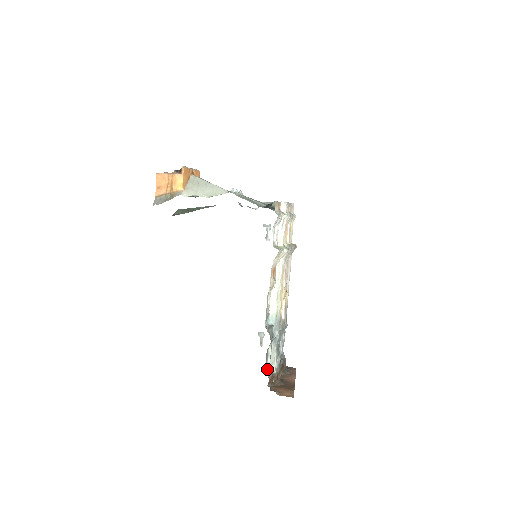
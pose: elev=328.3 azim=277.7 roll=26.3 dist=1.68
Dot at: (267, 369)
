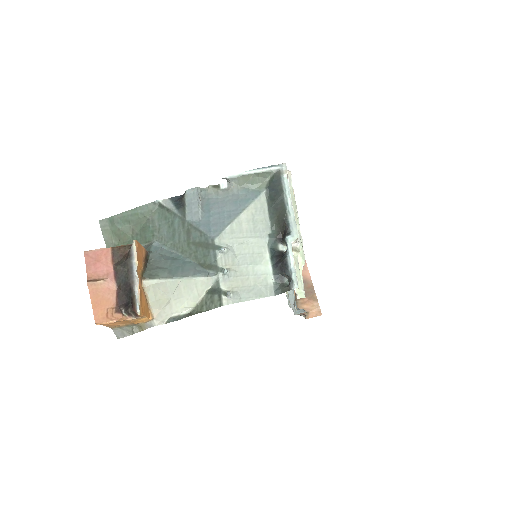
Dot at: occluded
